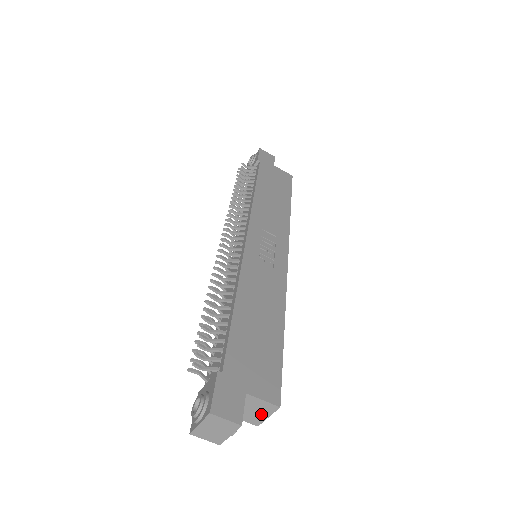
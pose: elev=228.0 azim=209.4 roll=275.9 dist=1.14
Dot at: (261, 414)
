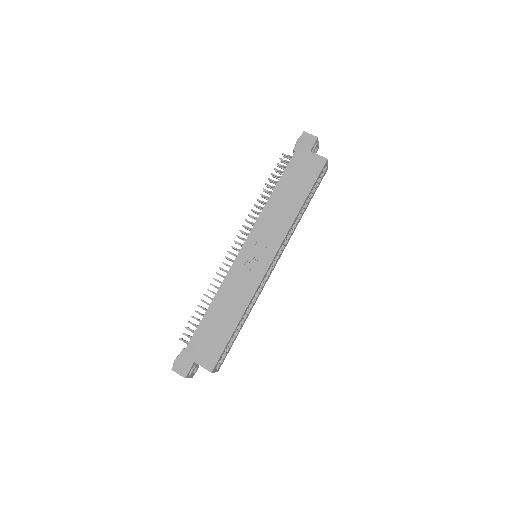
Dot at: occluded
